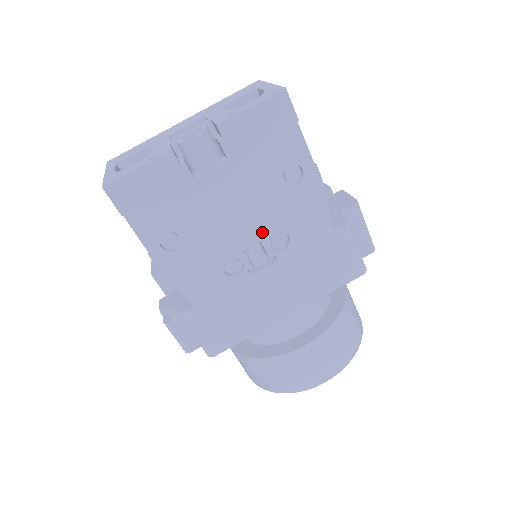
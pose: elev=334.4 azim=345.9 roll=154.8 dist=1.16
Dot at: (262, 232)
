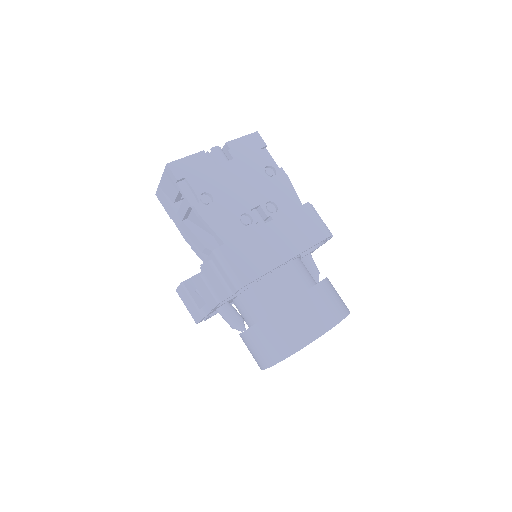
Dot at: (260, 200)
